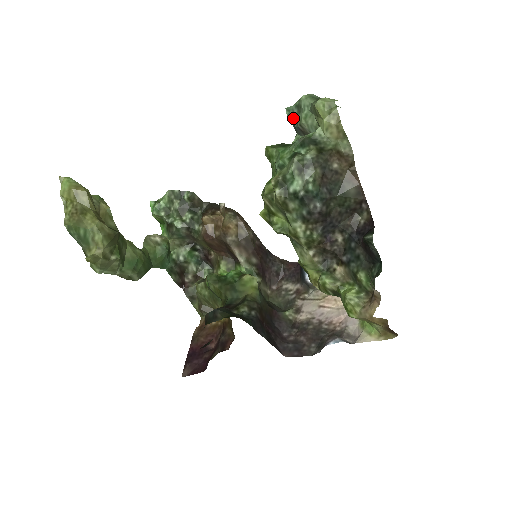
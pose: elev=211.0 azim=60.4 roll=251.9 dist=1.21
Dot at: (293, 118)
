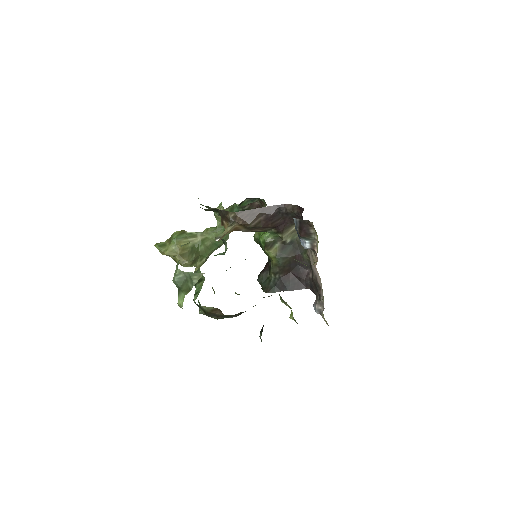
Dot at: occluded
